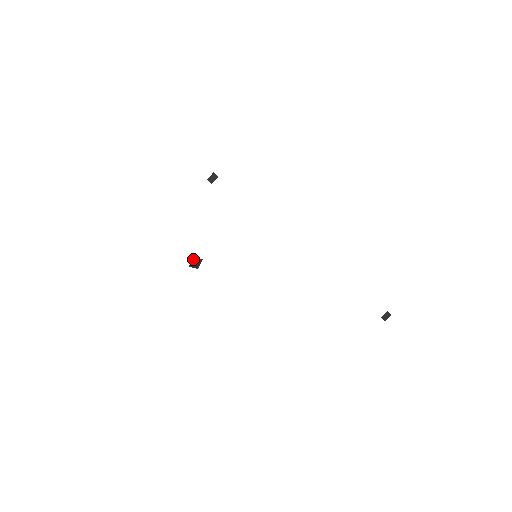
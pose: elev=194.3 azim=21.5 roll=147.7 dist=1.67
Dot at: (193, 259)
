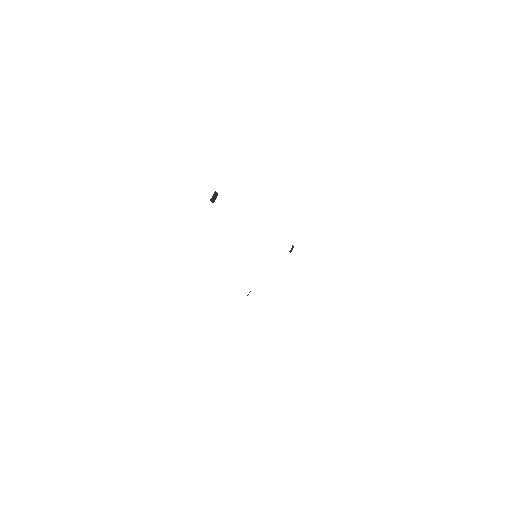
Dot at: (249, 292)
